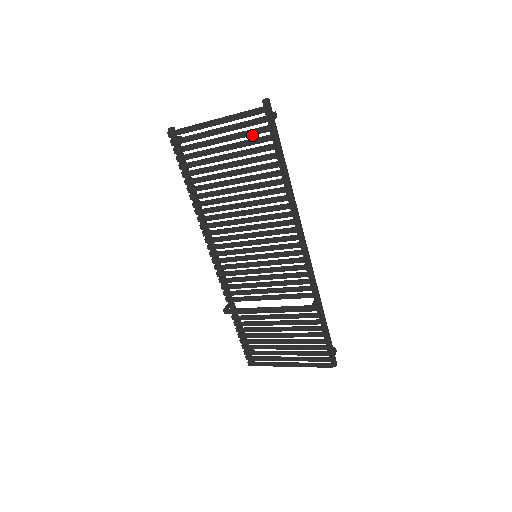
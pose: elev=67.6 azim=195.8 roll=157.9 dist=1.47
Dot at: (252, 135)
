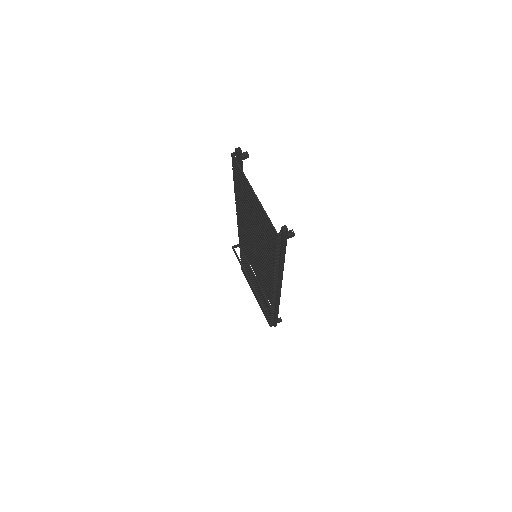
Dot at: (268, 230)
